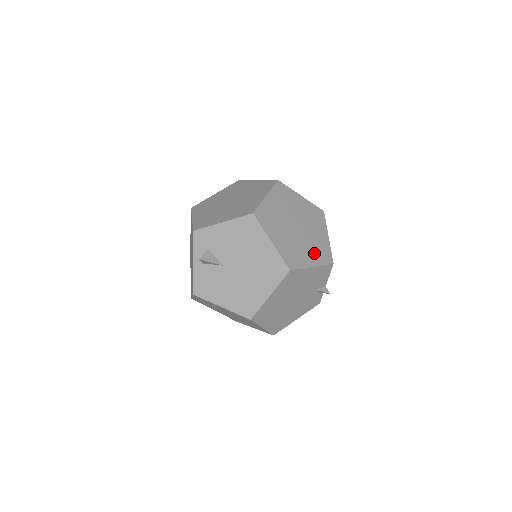
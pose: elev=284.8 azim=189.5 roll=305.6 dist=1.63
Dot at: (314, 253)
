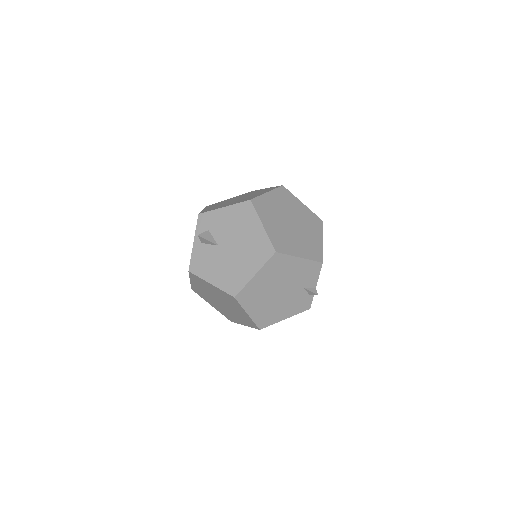
Dot at: (304, 248)
